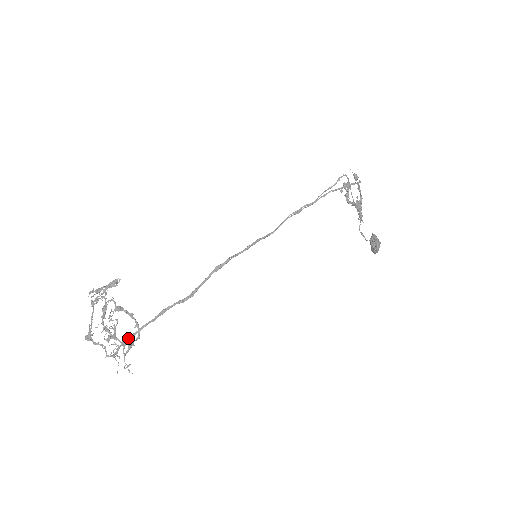
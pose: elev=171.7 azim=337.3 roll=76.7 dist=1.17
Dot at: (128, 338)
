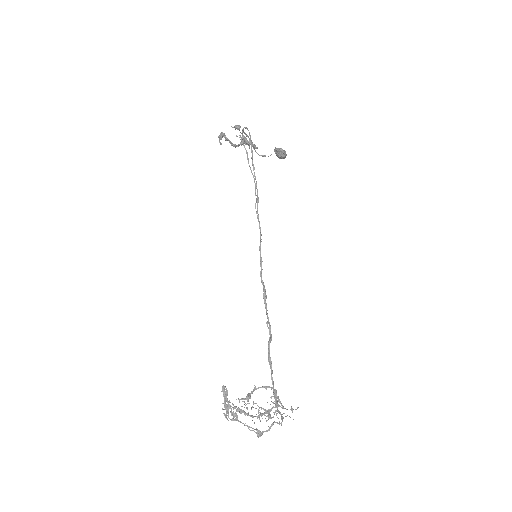
Dot at: (275, 400)
